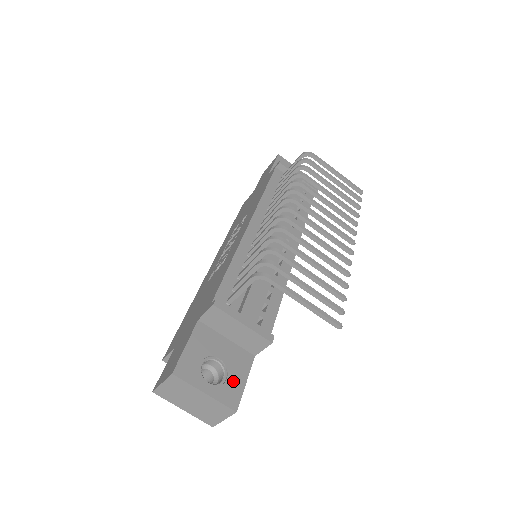
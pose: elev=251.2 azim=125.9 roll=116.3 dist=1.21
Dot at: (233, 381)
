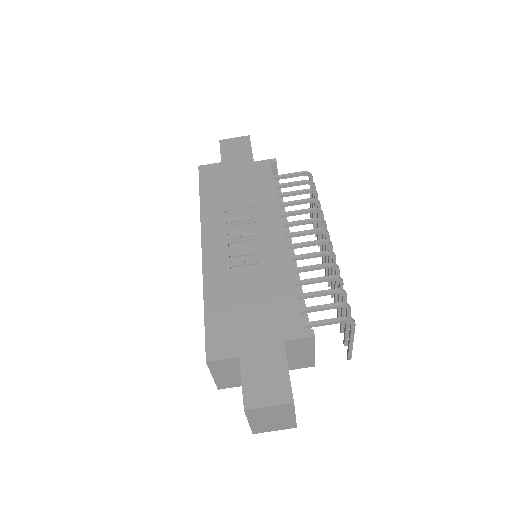
Dot at: occluded
